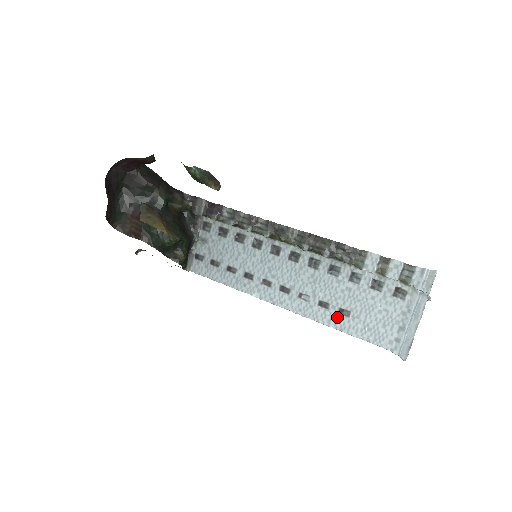
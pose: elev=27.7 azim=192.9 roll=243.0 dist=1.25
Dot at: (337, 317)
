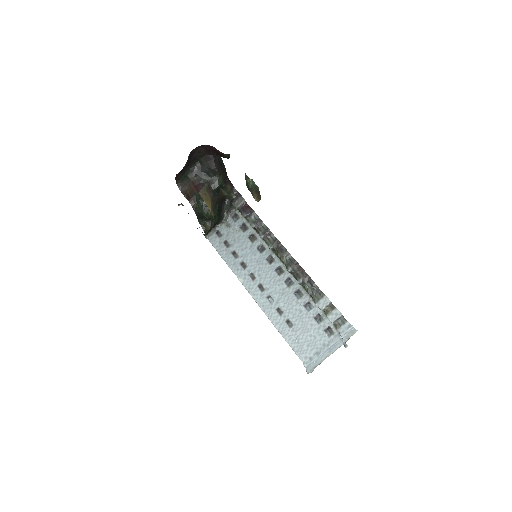
Dot at: (283, 324)
